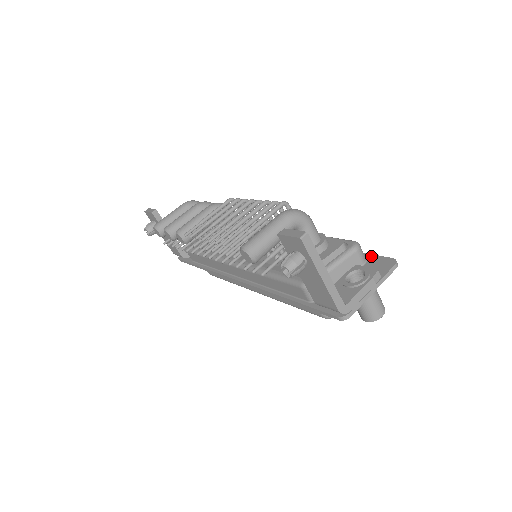
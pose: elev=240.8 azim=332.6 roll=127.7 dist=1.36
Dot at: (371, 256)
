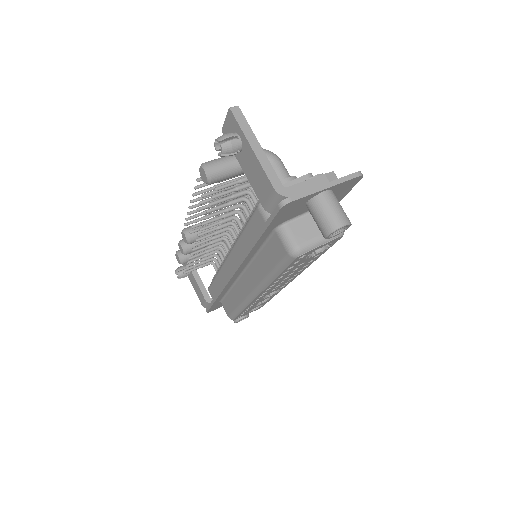
Dot at: occluded
